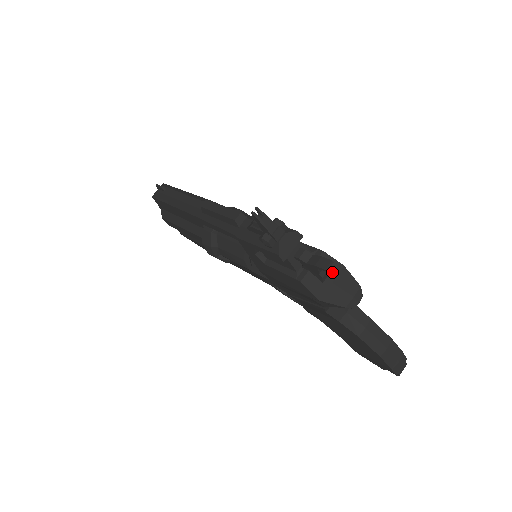
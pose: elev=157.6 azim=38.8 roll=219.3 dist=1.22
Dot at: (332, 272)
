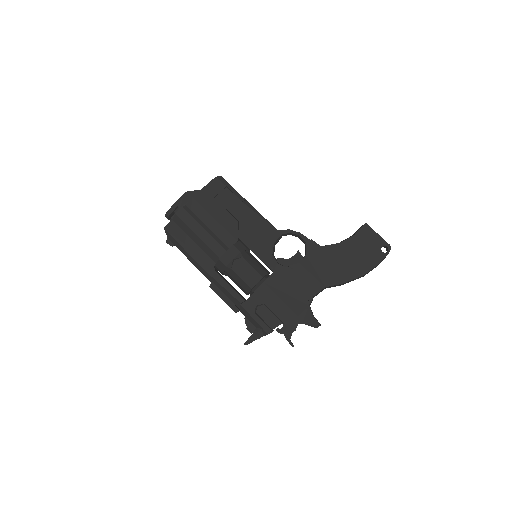
Dot at: occluded
